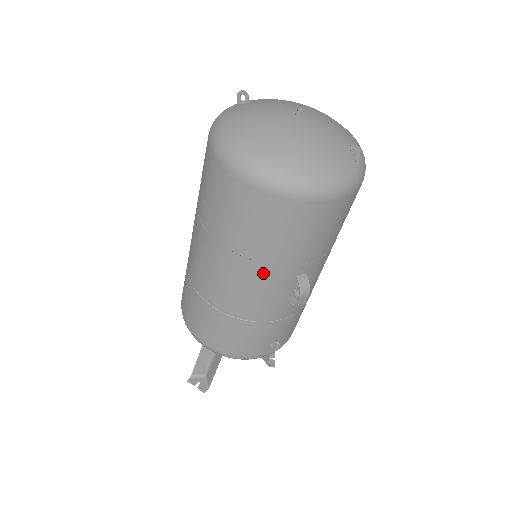
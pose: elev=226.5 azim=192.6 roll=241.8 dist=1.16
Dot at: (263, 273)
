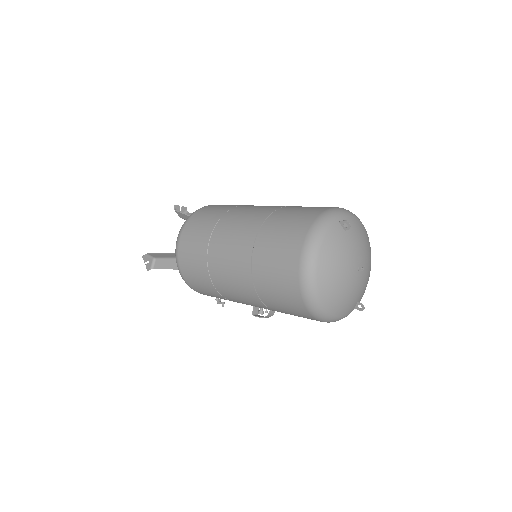
Dot at: (258, 303)
